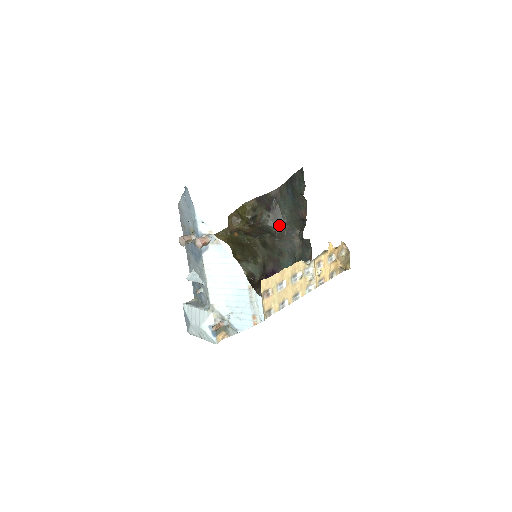
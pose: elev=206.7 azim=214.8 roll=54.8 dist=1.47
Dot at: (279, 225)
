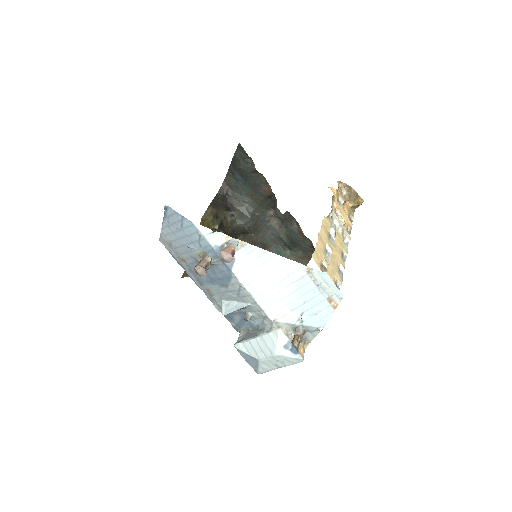
Dot at: (248, 218)
